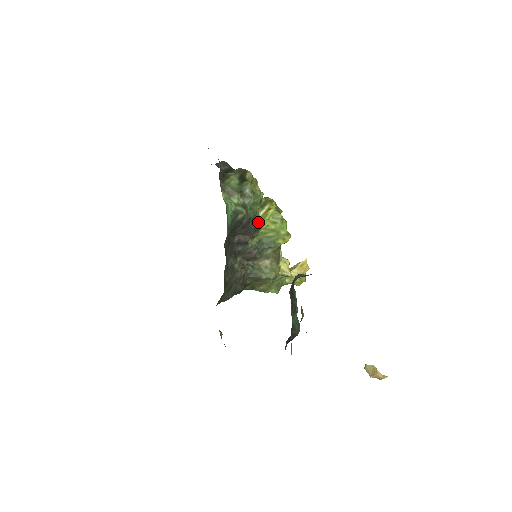
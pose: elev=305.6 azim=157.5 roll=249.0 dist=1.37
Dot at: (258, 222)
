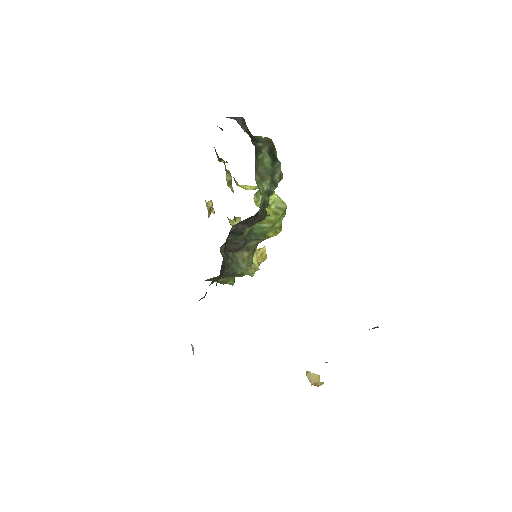
Dot at: (266, 212)
